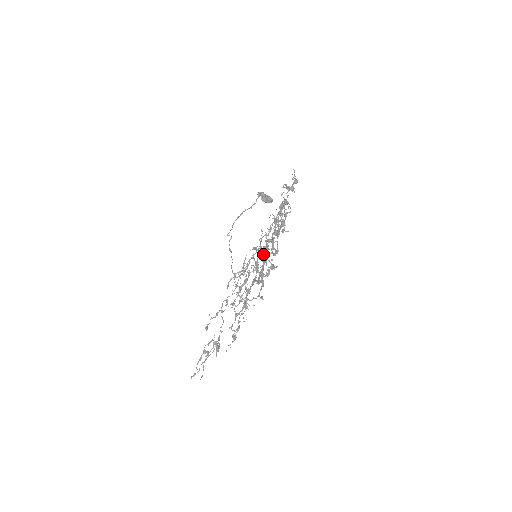
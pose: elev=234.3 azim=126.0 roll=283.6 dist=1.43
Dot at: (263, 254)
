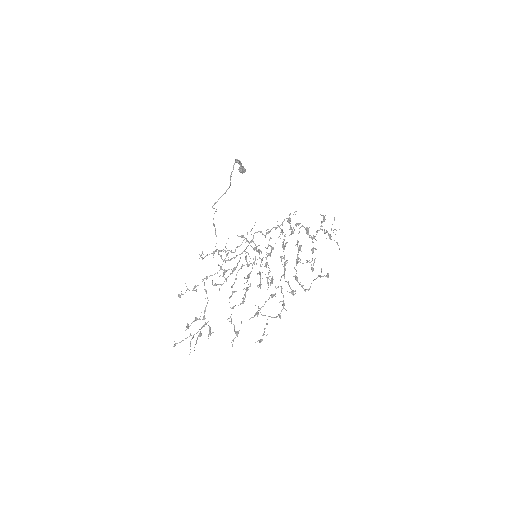
Dot at: (259, 254)
